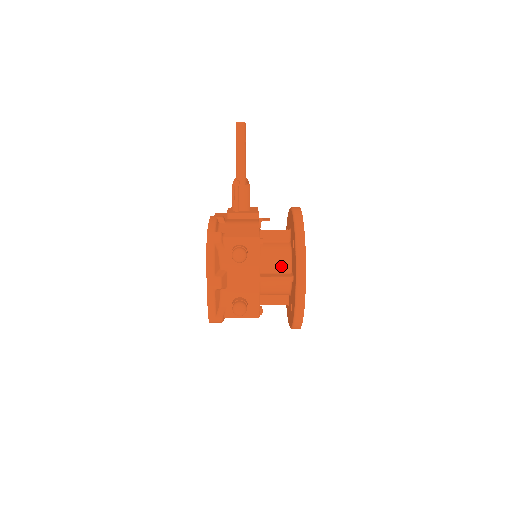
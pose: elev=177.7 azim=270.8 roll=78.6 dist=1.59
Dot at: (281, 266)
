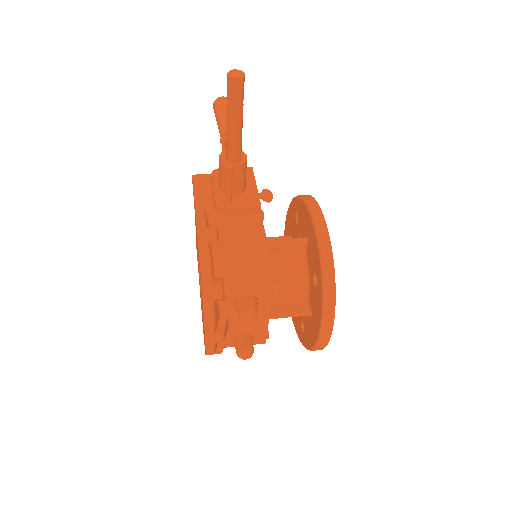
Dot at: (295, 294)
